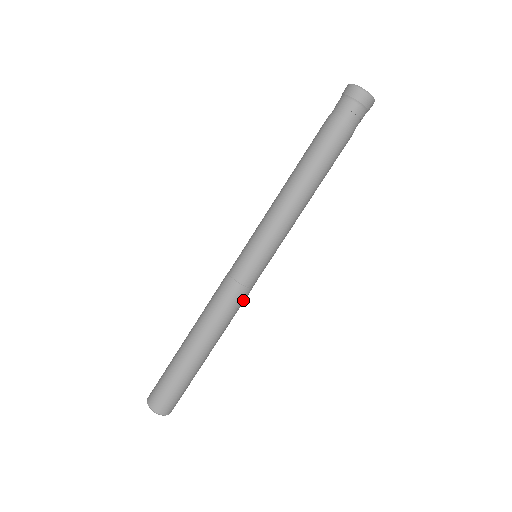
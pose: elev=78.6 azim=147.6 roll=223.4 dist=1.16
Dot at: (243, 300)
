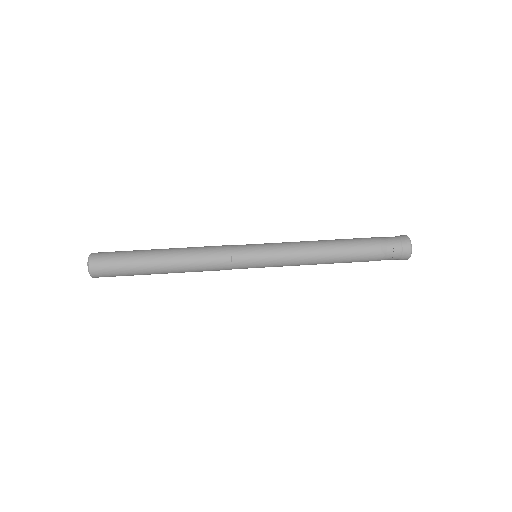
Dot at: (219, 257)
